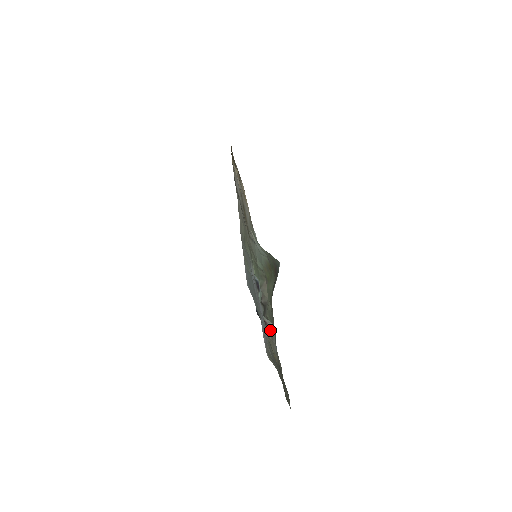
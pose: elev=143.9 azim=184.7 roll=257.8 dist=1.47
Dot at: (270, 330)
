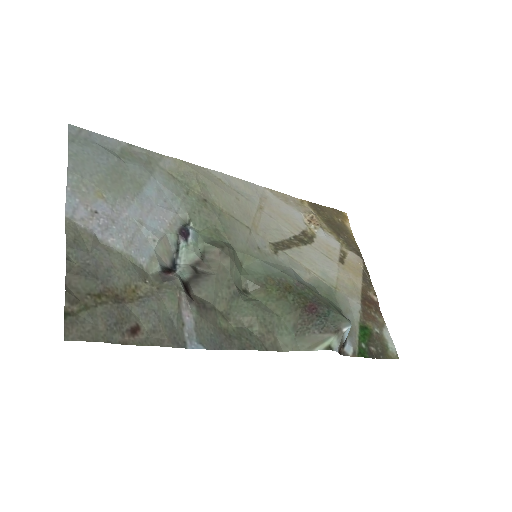
Dot at: (165, 279)
